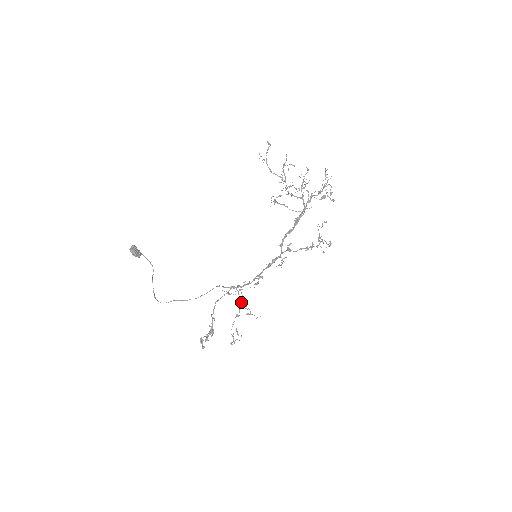
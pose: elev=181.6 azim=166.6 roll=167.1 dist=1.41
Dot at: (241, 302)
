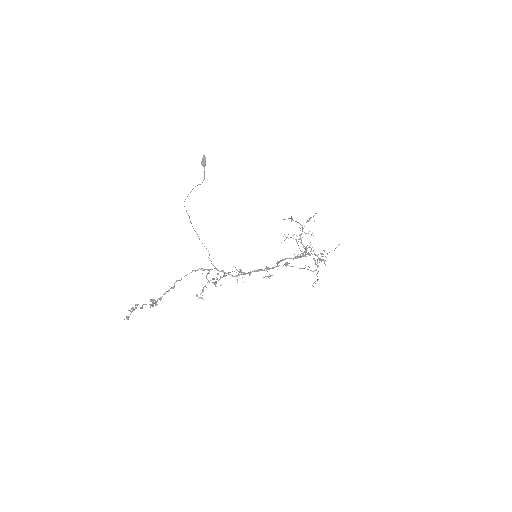
Dot at: (224, 275)
